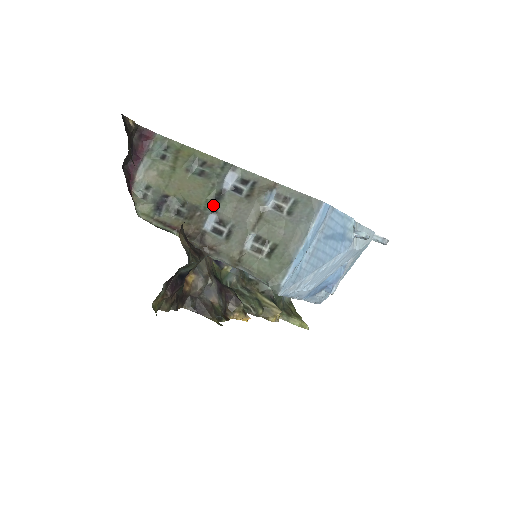
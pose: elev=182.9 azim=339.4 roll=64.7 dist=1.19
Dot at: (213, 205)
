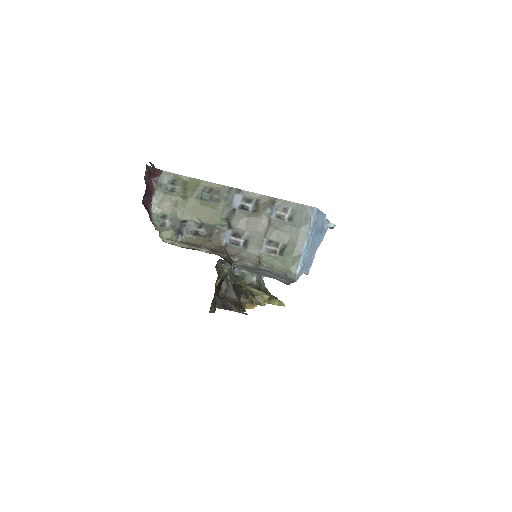
Dot at: (228, 222)
